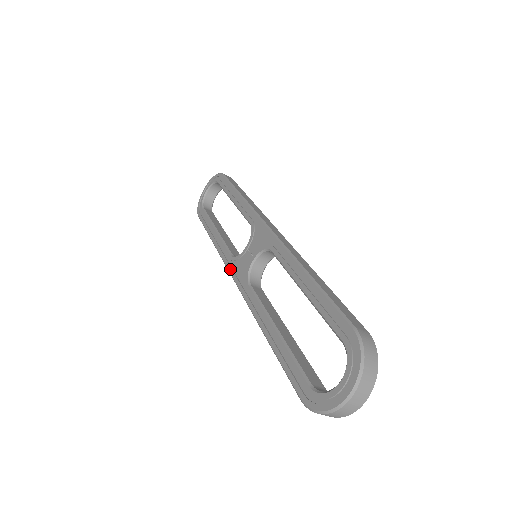
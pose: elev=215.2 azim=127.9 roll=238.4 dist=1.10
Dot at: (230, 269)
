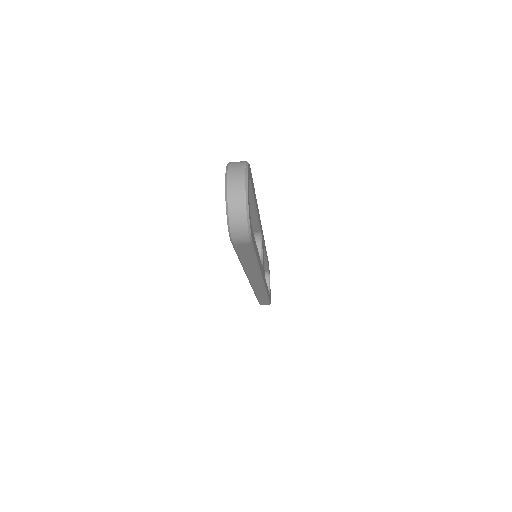
Dot at: occluded
